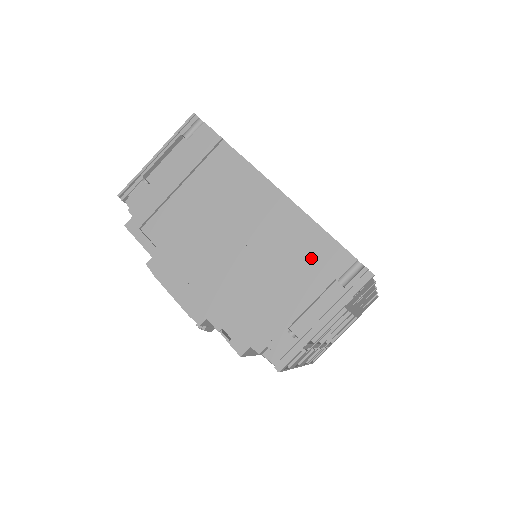
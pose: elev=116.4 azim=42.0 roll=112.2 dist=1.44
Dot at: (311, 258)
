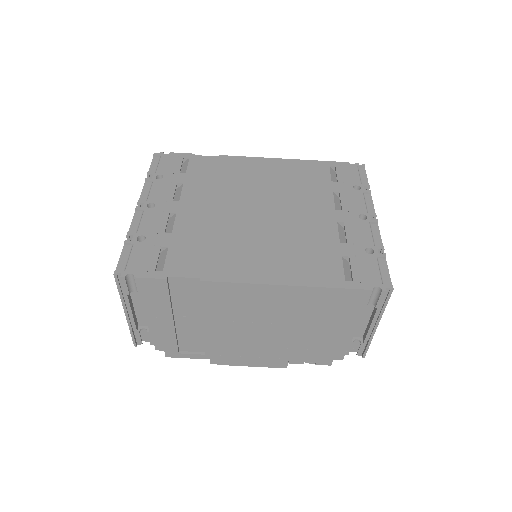
Dot at: (333, 306)
